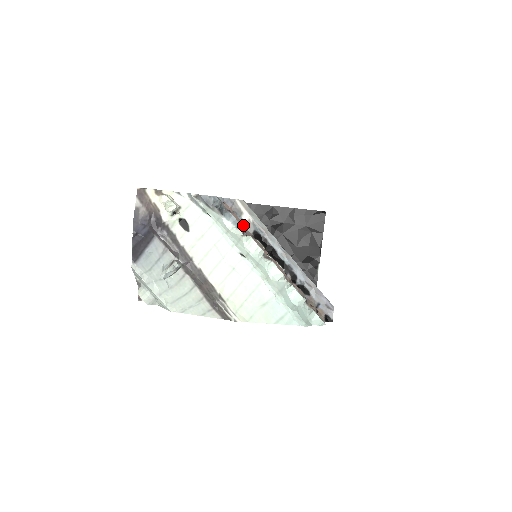
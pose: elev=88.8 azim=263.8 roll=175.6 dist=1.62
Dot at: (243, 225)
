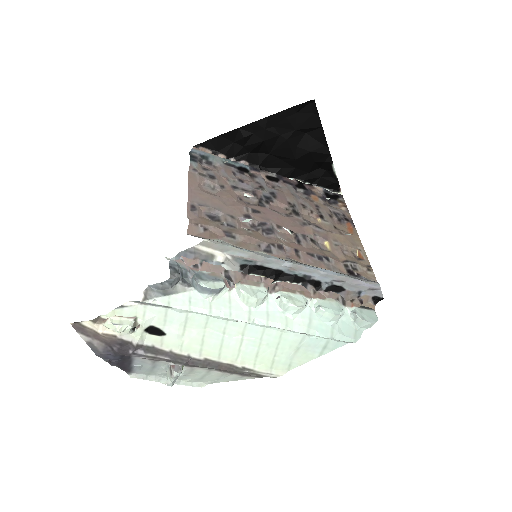
Dot at: (223, 269)
